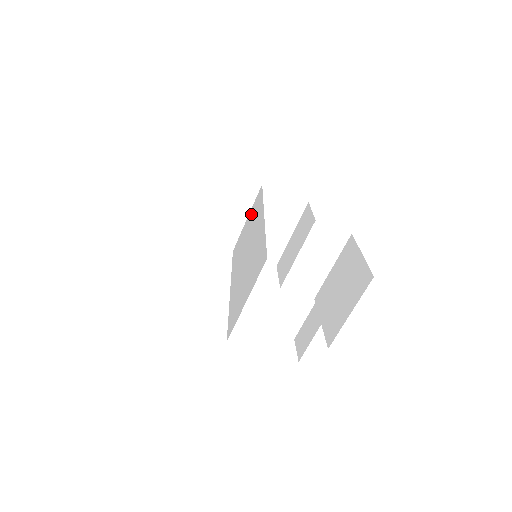
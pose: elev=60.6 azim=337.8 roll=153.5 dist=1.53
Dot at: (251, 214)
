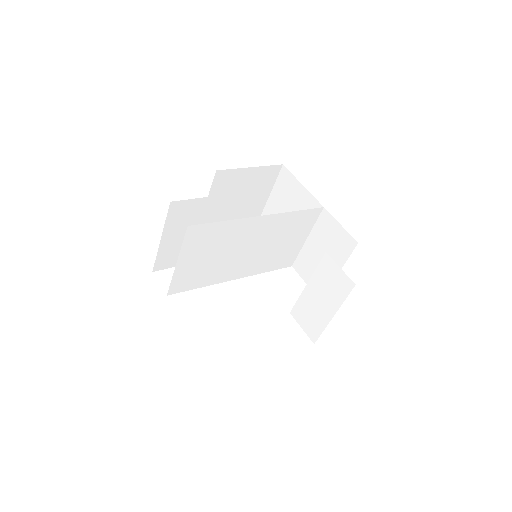
Dot at: (301, 230)
